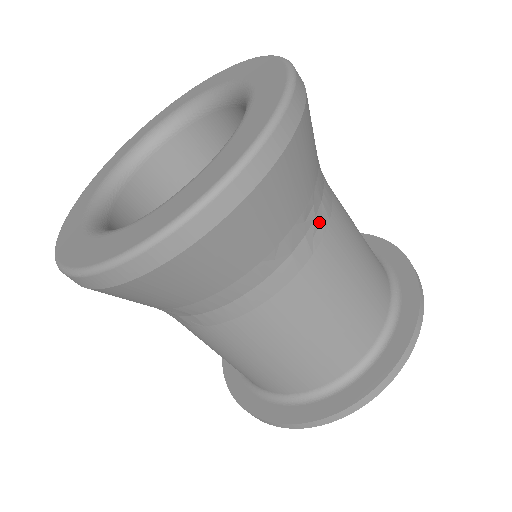
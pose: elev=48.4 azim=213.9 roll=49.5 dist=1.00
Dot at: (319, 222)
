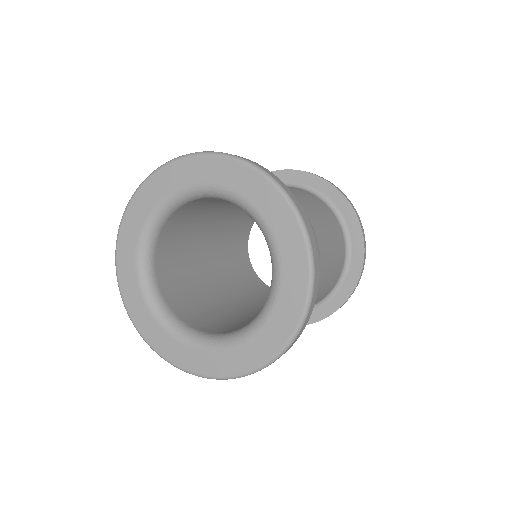
Dot at: occluded
